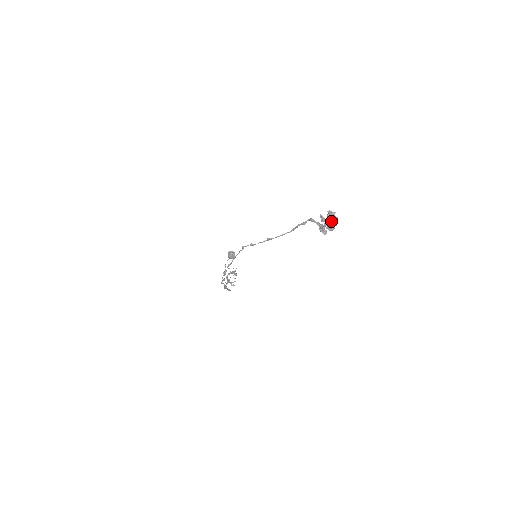
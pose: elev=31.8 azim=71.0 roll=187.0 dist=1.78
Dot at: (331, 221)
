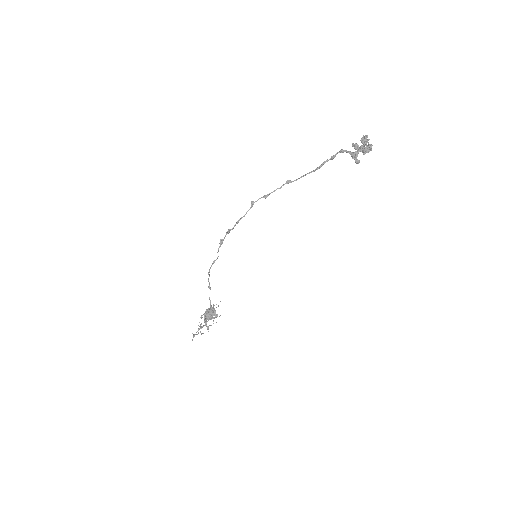
Dot at: (365, 147)
